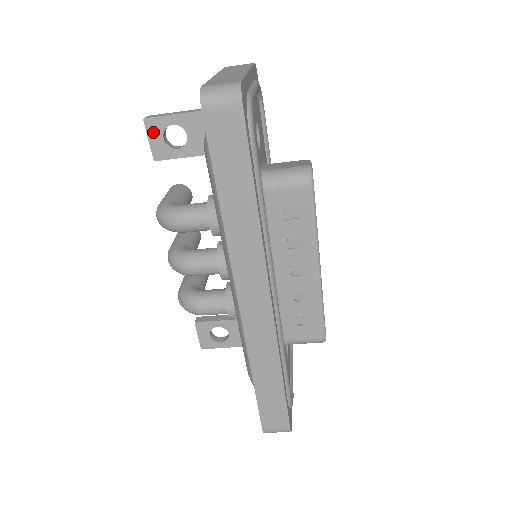
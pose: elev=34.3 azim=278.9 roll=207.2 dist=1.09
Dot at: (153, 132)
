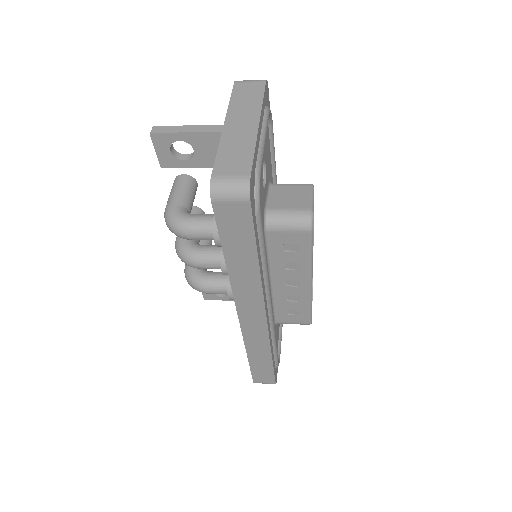
Dot at: (160, 145)
